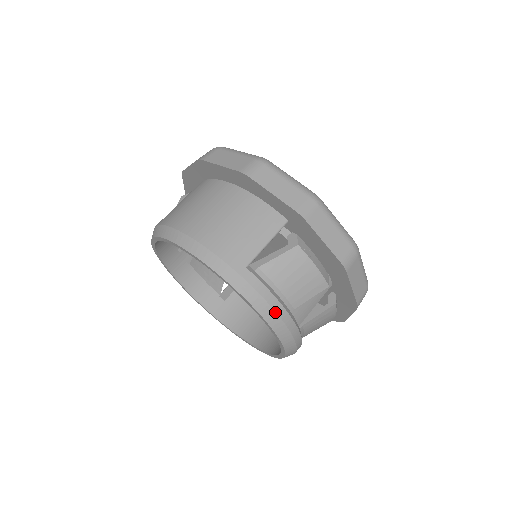
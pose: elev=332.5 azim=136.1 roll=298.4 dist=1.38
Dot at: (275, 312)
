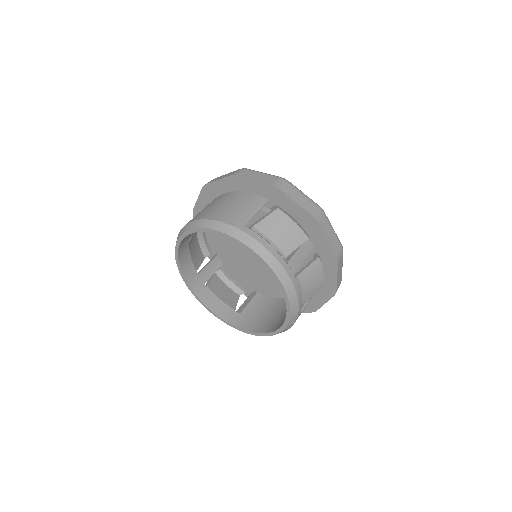
Dot at: (271, 253)
